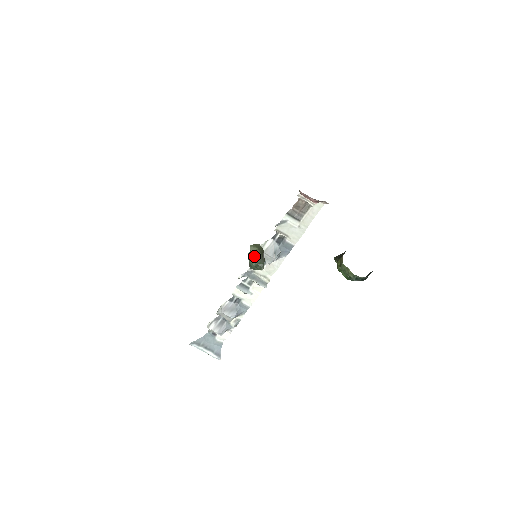
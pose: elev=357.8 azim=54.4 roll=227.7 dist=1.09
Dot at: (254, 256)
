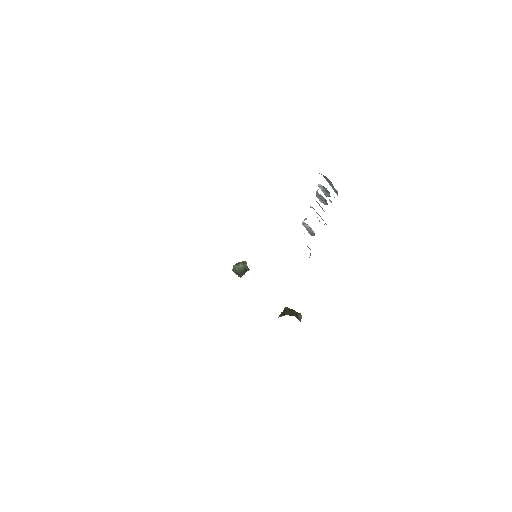
Dot at: (234, 271)
